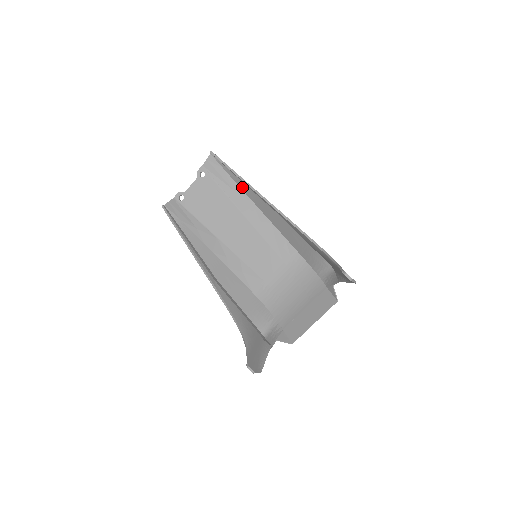
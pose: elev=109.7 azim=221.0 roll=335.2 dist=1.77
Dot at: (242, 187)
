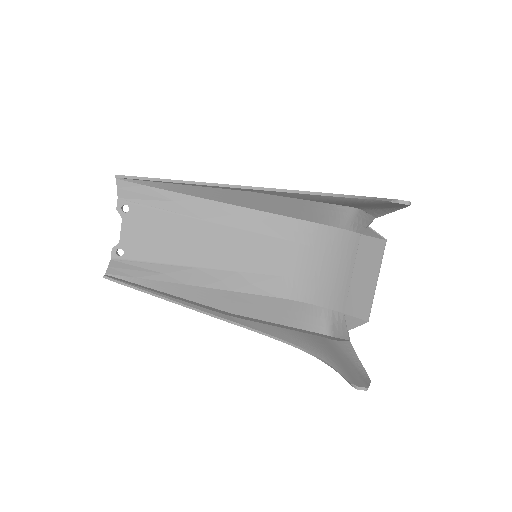
Dot at: (182, 191)
